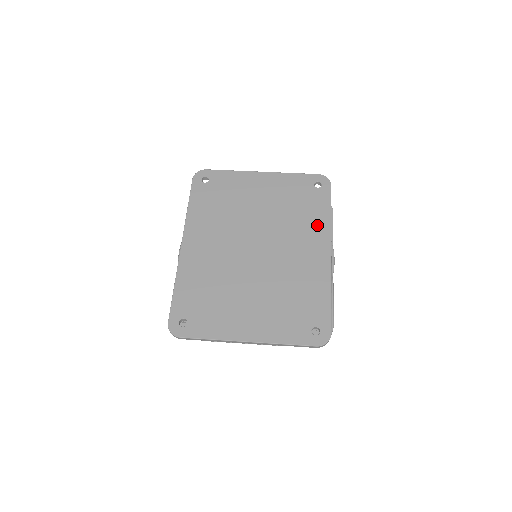
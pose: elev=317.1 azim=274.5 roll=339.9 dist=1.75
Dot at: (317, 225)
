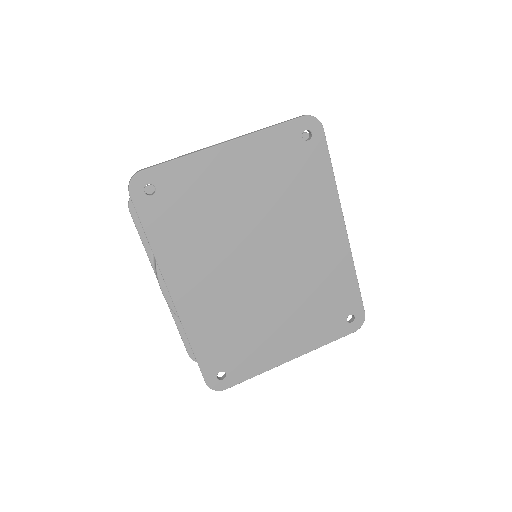
Dot at: (322, 199)
